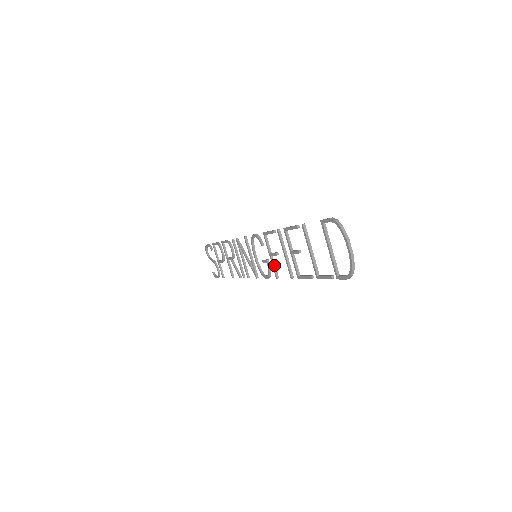
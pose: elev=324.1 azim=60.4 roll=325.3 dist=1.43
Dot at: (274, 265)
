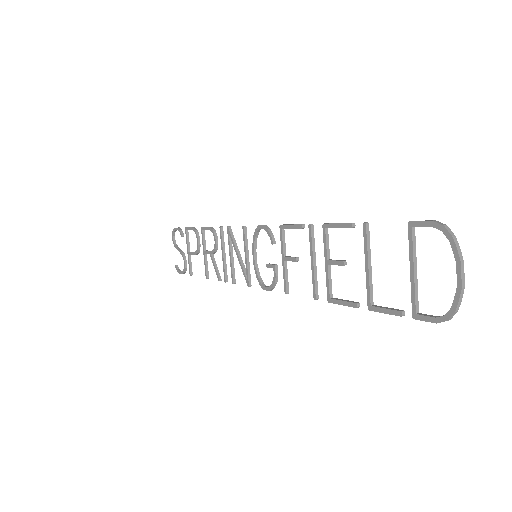
Dot at: (286, 274)
